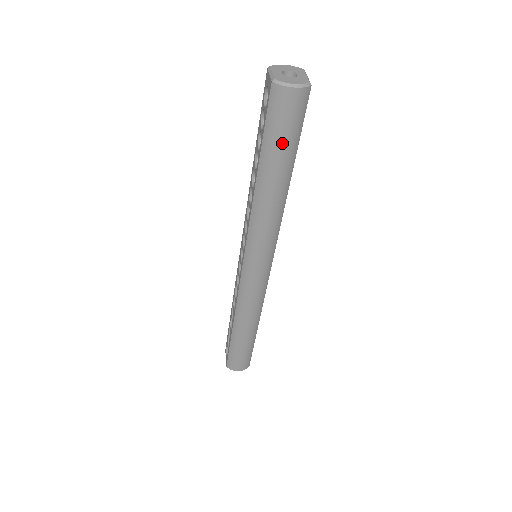
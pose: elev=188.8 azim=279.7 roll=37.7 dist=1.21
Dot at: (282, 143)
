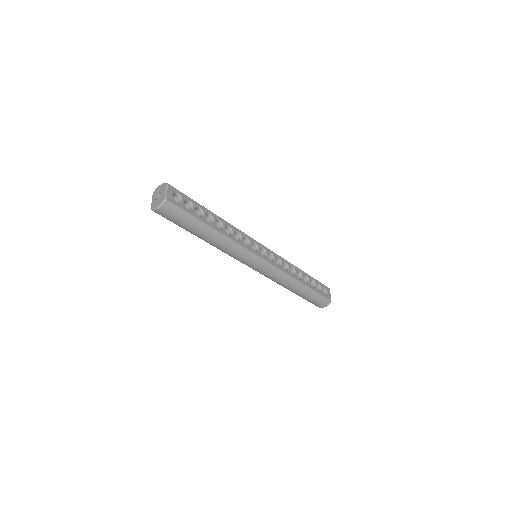
Dot at: (185, 225)
